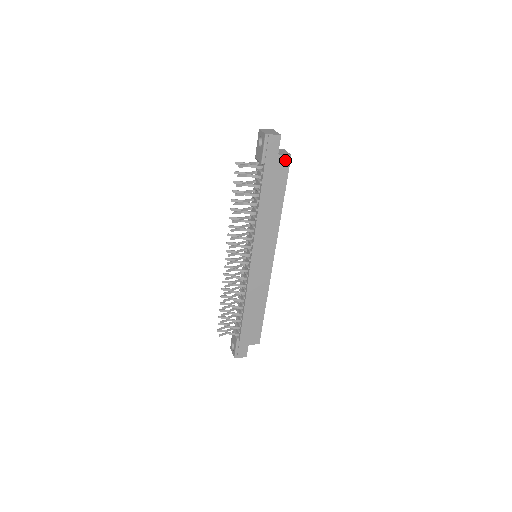
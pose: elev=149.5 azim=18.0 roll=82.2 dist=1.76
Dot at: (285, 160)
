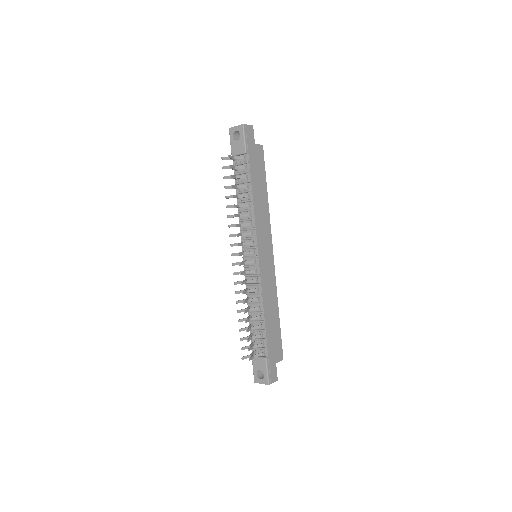
Dot at: (260, 150)
